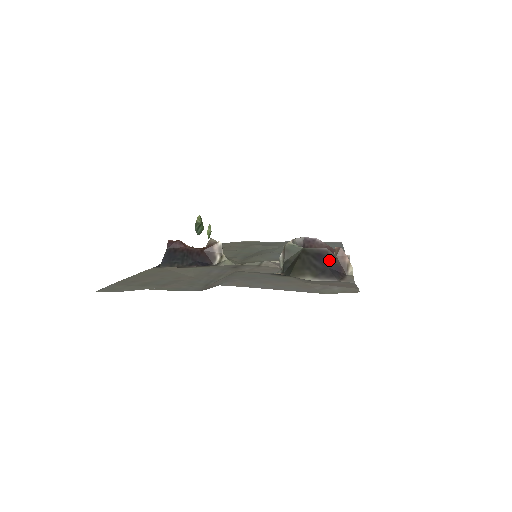
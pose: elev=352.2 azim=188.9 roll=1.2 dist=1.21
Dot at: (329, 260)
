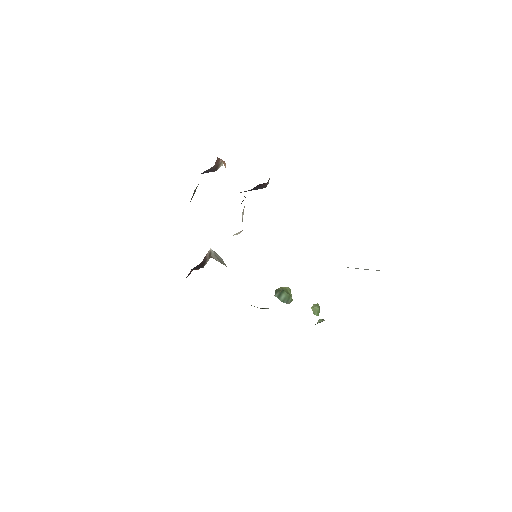
Dot at: (205, 171)
